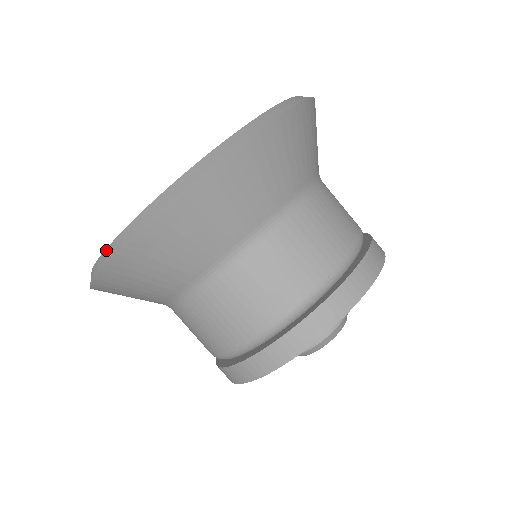
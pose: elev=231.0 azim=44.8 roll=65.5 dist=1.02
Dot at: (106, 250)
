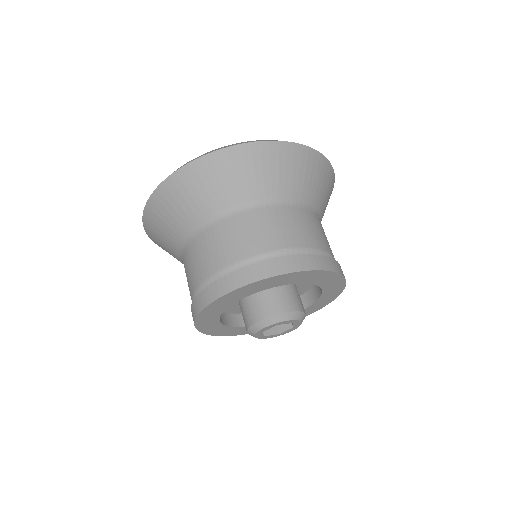
Dot at: occluded
